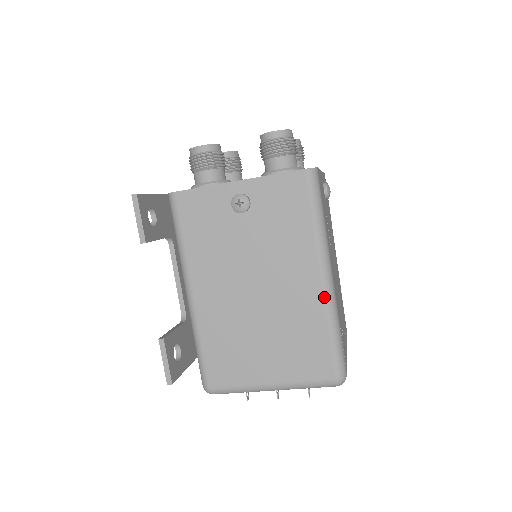
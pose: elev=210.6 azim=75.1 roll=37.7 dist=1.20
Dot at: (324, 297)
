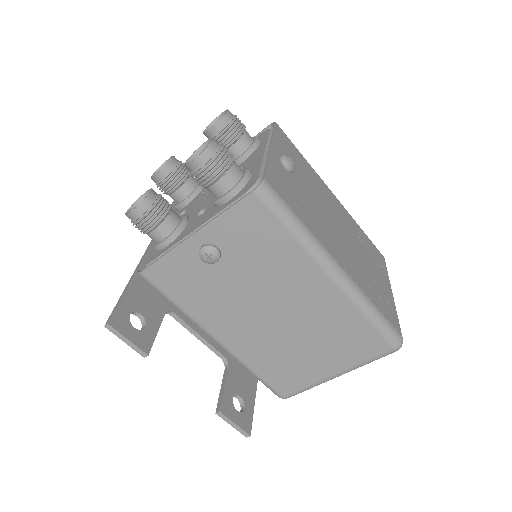
Dot at: (344, 293)
